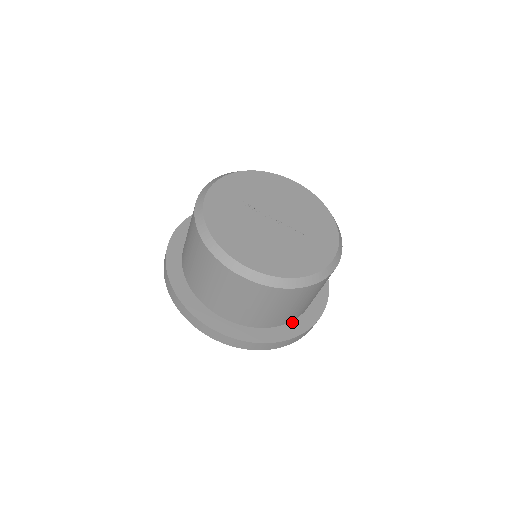
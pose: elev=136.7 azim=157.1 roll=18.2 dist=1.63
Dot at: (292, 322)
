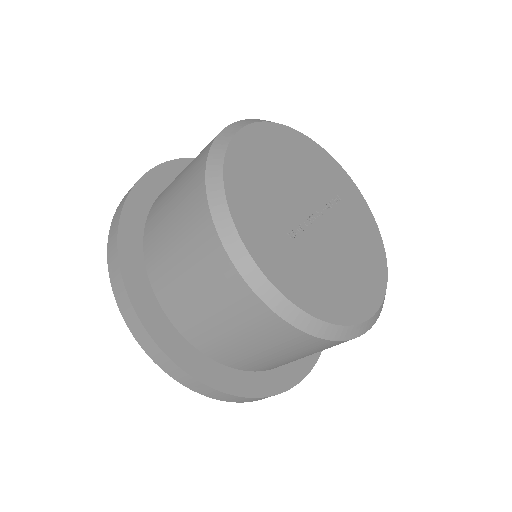
Dot at: occluded
